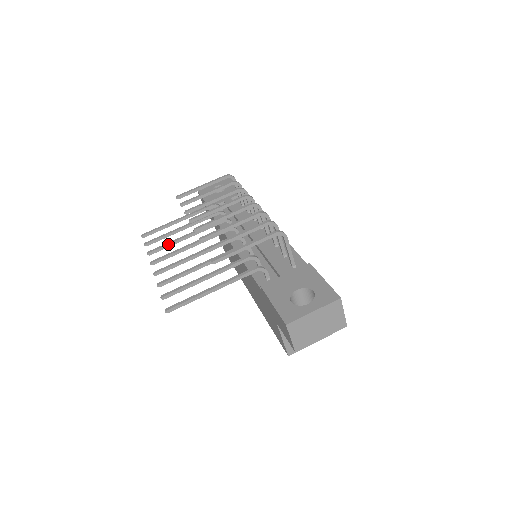
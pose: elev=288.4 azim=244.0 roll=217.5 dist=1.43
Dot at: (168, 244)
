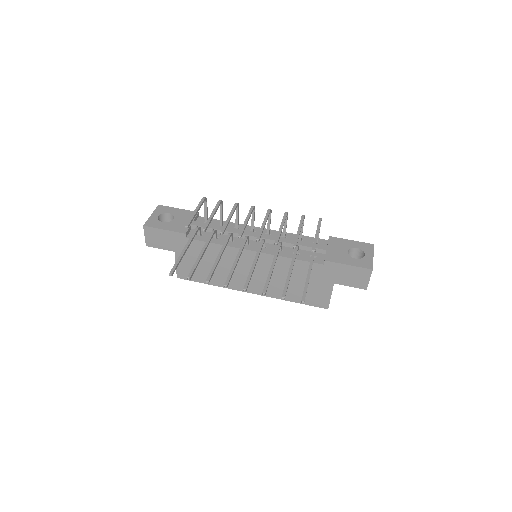
Dot at: (215, 268)
